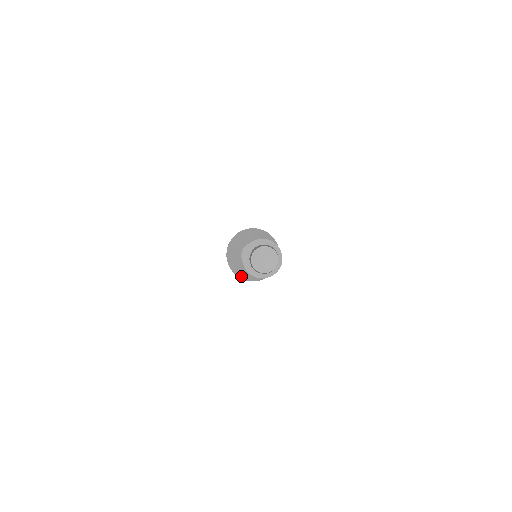
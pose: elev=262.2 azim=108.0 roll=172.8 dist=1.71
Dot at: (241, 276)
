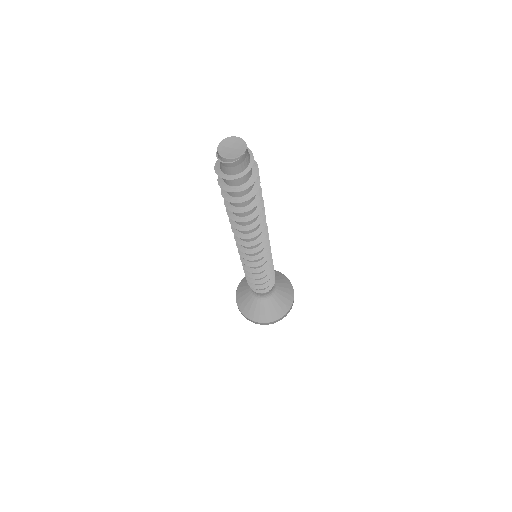
Dot at: (251, 317)
